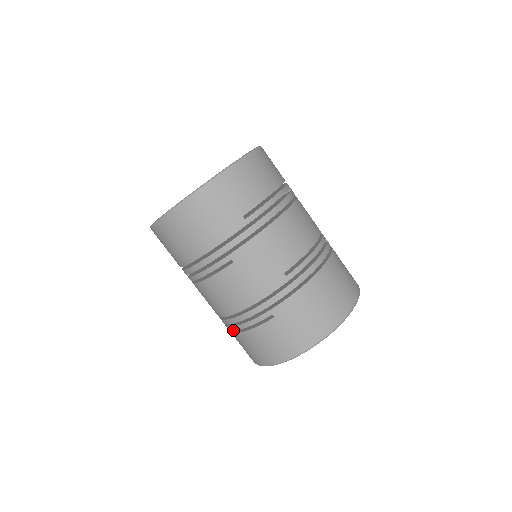
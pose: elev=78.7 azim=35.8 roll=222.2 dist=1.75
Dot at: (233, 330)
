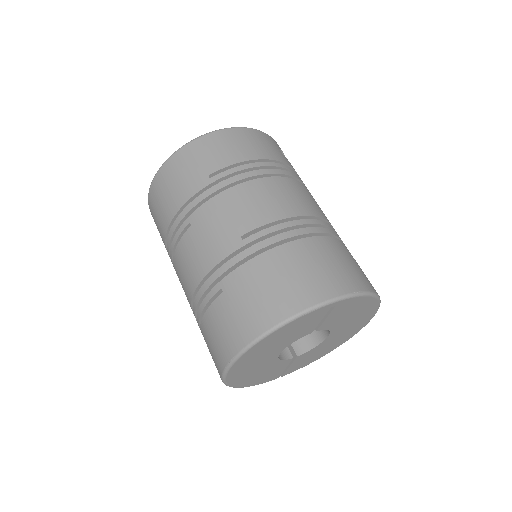
Dot at: occluded
